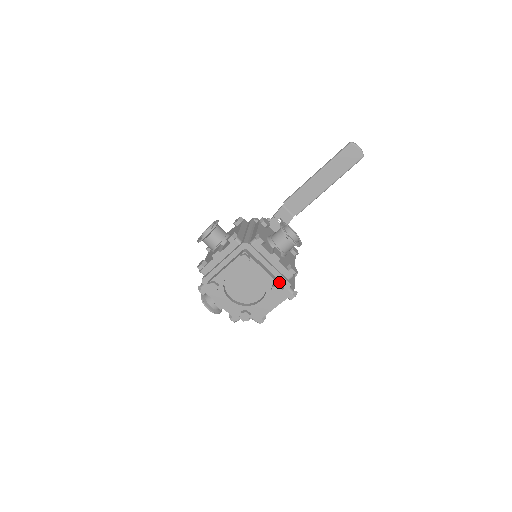
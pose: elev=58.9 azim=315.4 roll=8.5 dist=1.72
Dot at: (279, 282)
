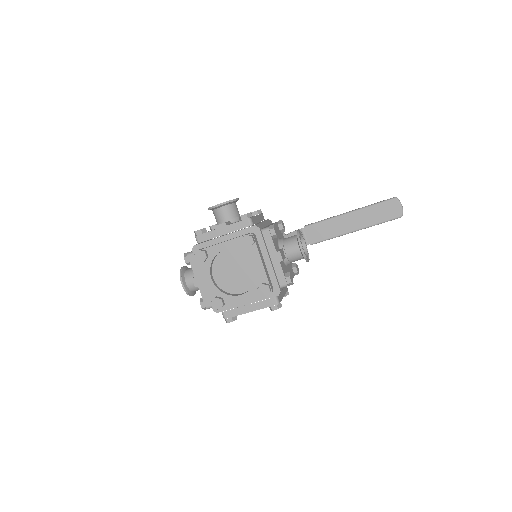
Dot at: (270, 283)
